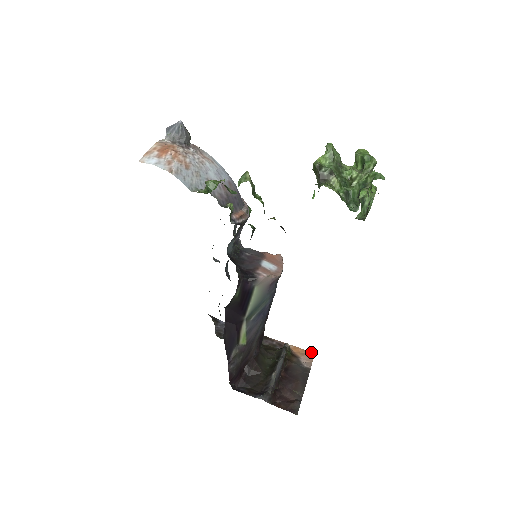
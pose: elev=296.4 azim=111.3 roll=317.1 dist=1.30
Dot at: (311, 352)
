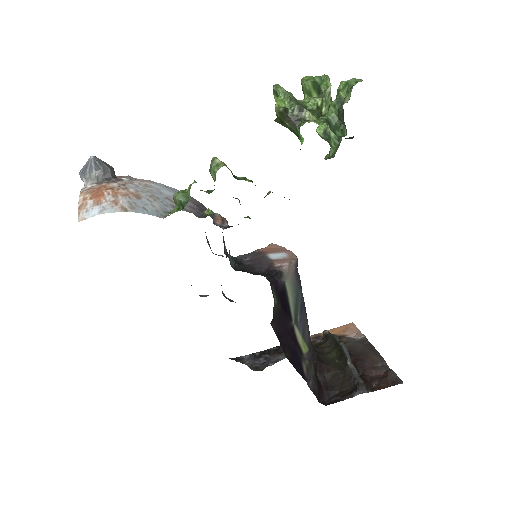
Dot at: (349, 324)
